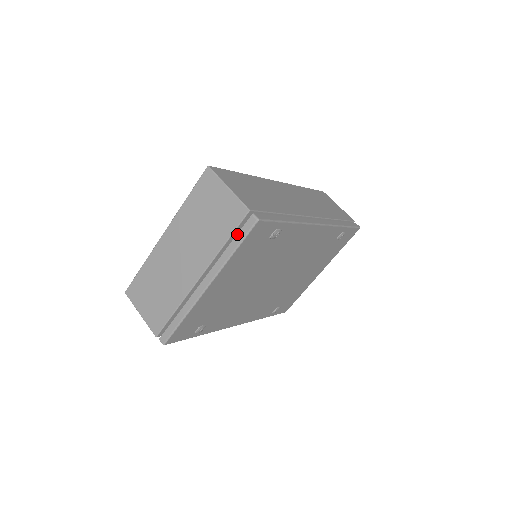
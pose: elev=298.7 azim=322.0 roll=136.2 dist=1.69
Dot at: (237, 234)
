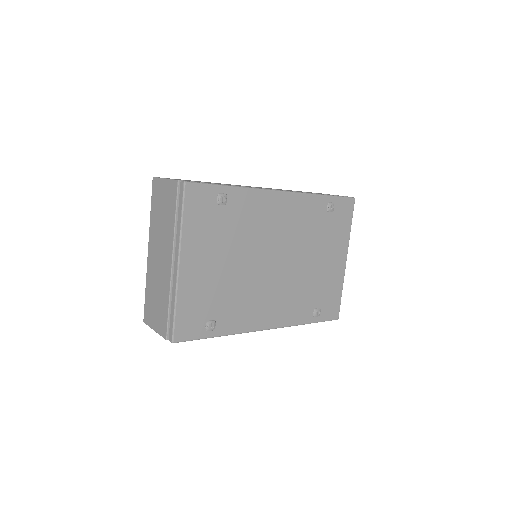
Dot at: (178, 205)
